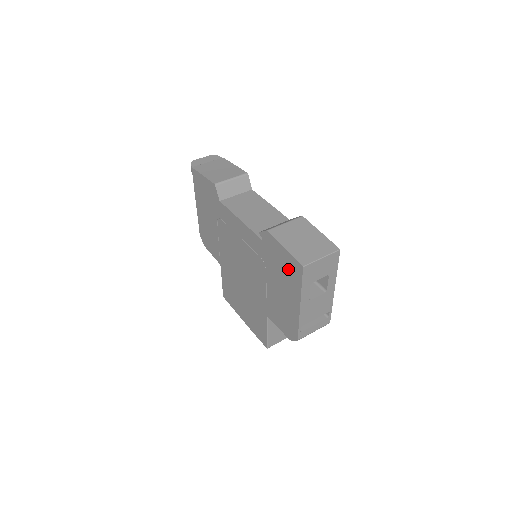
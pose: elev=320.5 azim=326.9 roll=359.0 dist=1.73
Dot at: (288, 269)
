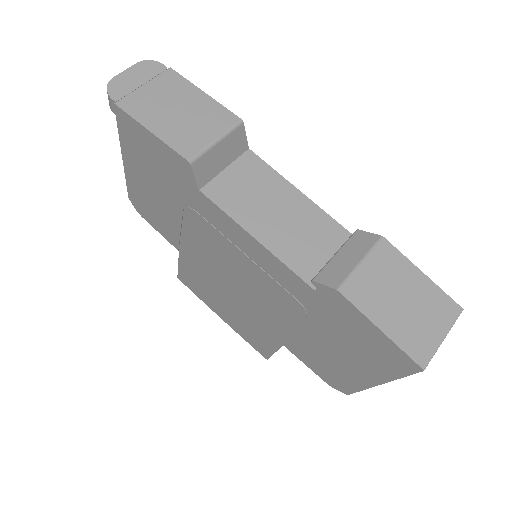
Dot at: (375, 350)
